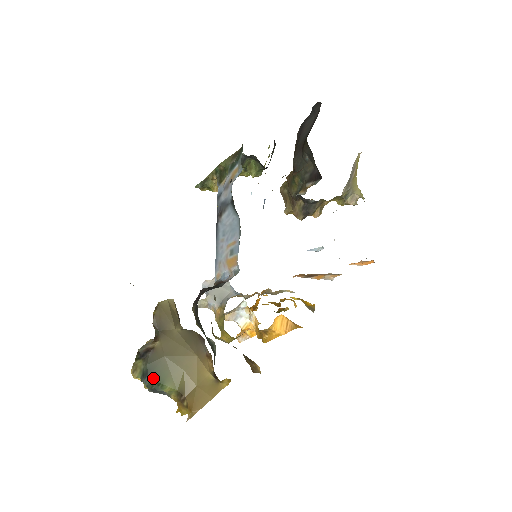
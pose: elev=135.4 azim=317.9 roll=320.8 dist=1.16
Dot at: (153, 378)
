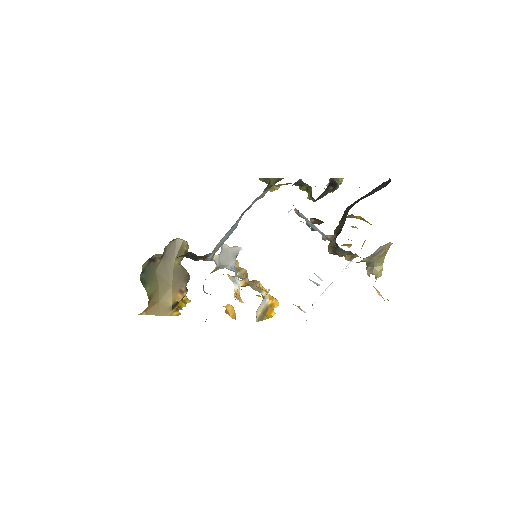
Dot at: (144, 277)
